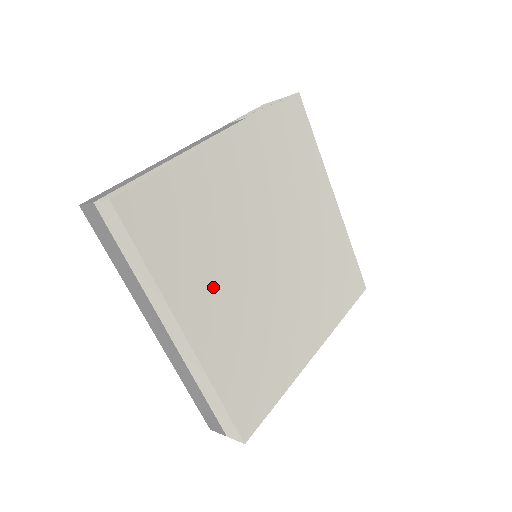
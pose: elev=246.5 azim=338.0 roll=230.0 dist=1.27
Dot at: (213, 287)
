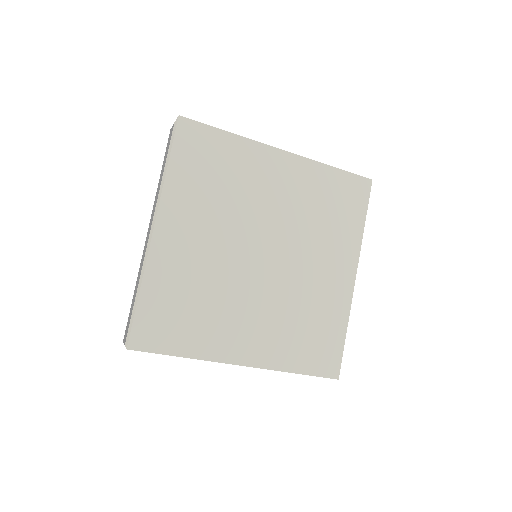
Dot at: (199, 222)
